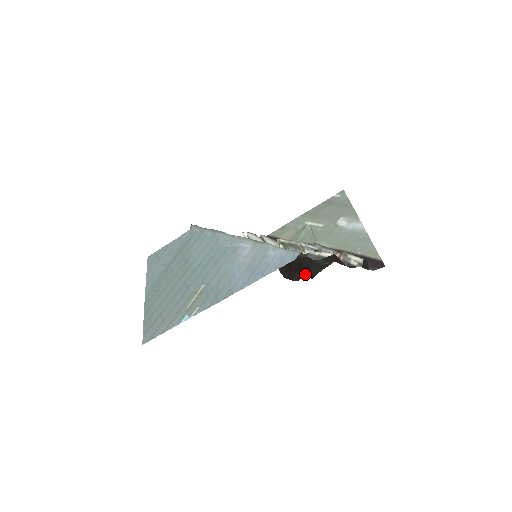
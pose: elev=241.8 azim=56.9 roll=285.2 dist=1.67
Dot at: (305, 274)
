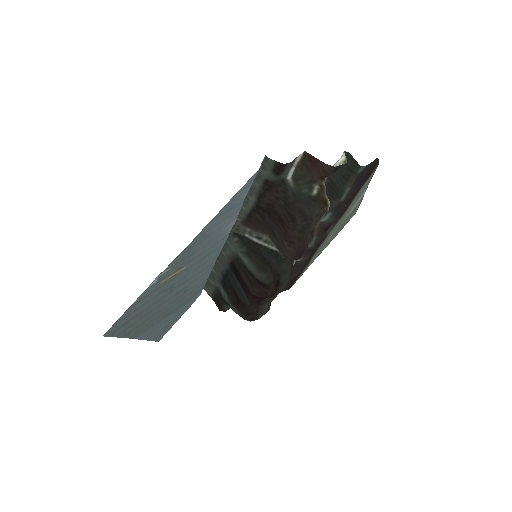
Dot at: (298, 218)
